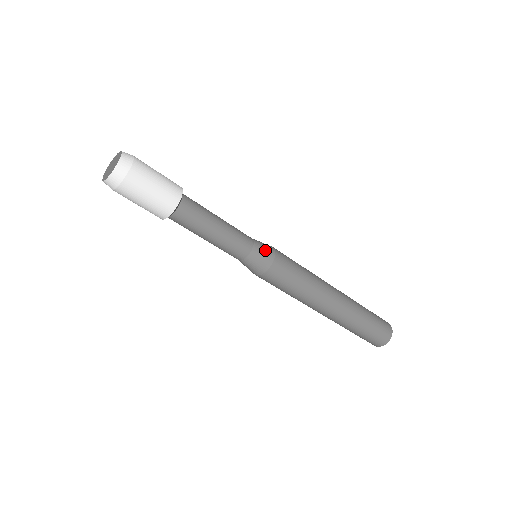
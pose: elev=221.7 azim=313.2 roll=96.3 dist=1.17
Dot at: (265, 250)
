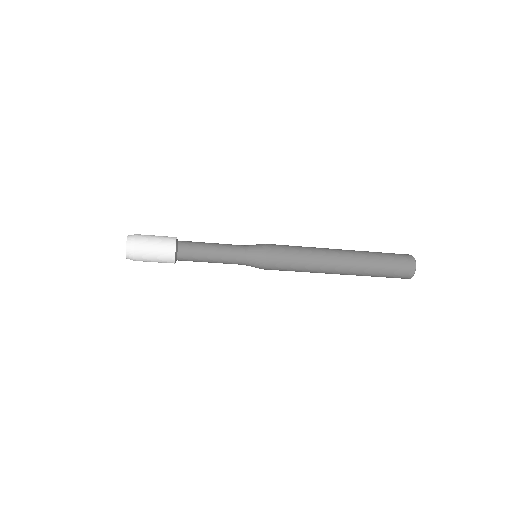
Dot at: (256, 261)
